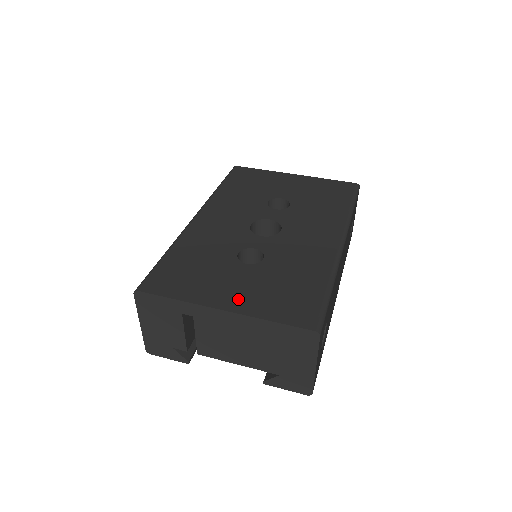
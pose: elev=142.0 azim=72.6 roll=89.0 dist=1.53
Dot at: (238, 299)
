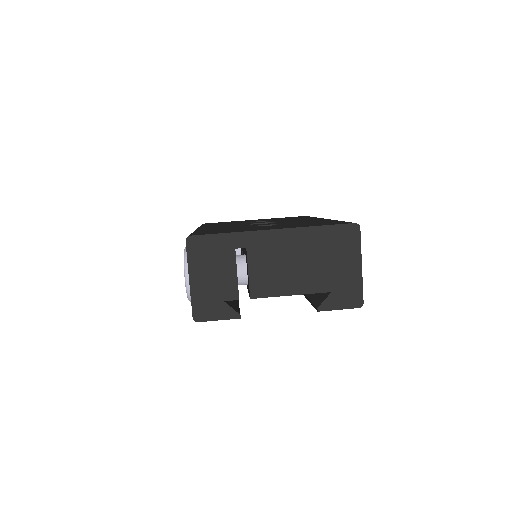
Dot at: (281, 227)
